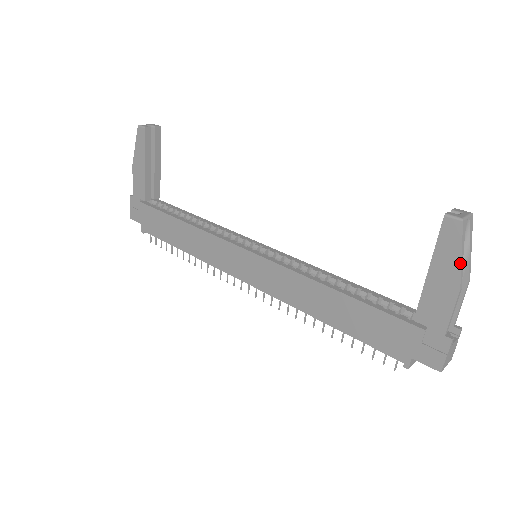
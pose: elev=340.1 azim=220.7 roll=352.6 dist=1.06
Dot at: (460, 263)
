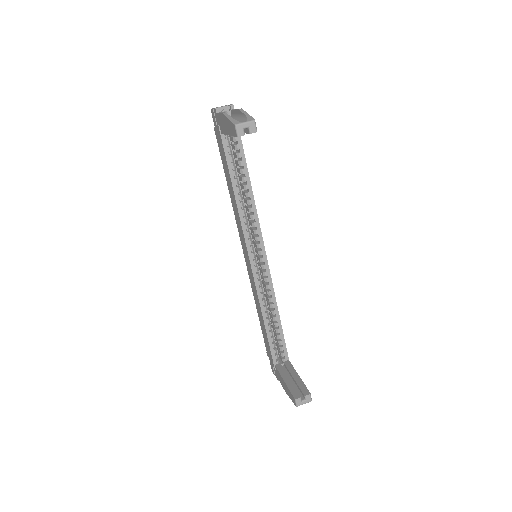
Dot at: (290, 398)
